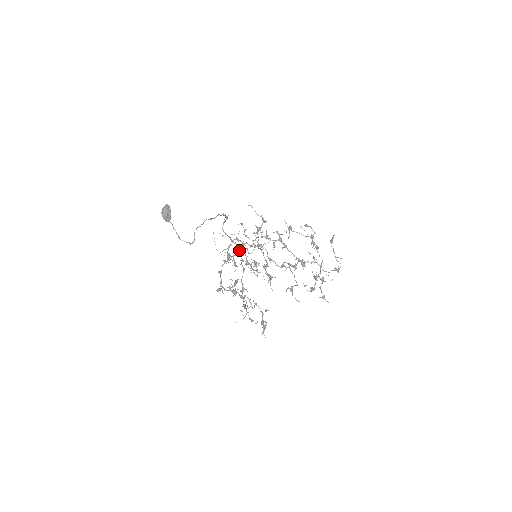
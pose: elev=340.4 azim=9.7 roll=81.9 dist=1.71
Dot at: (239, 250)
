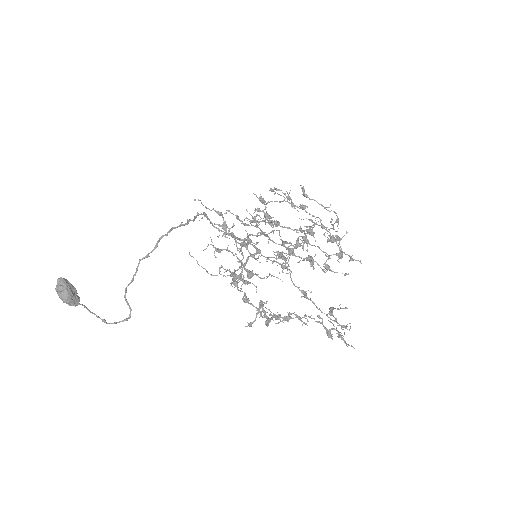
Dot at: (254, 247)
